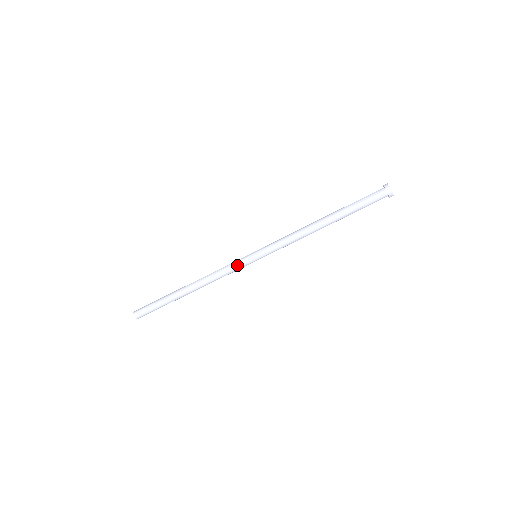
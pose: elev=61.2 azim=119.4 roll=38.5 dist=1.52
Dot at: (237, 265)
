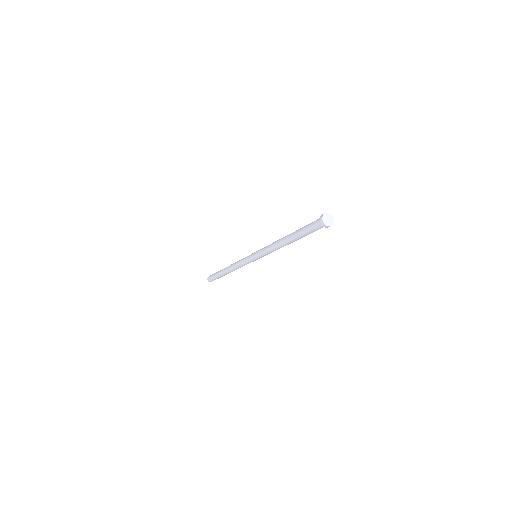
Dot at: (245, 261)
